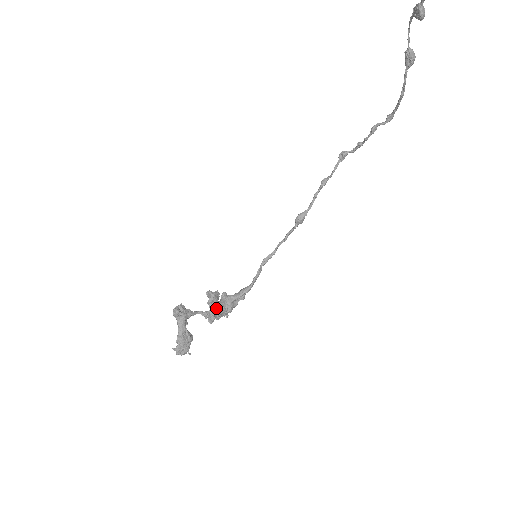
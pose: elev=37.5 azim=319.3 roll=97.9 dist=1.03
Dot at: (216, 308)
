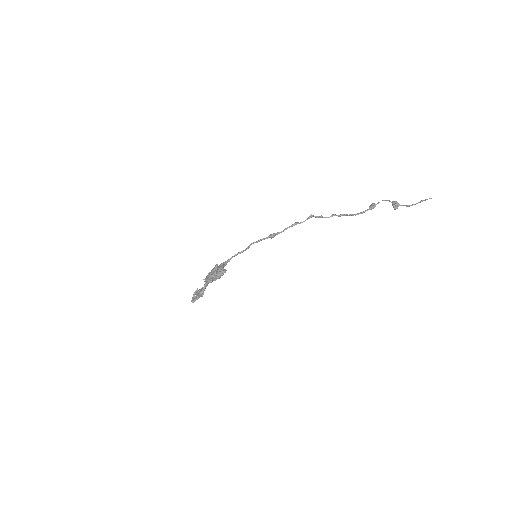
Dot at: occluded
